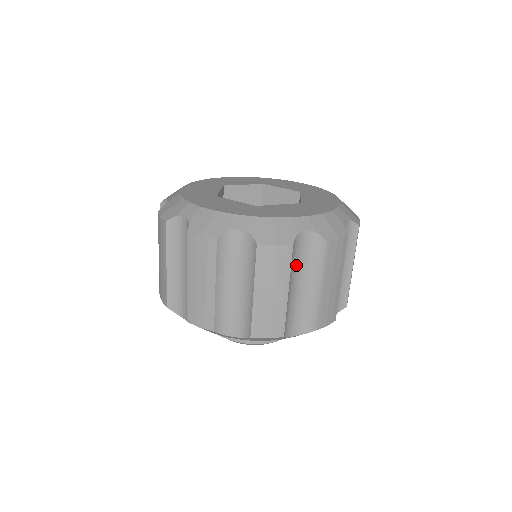
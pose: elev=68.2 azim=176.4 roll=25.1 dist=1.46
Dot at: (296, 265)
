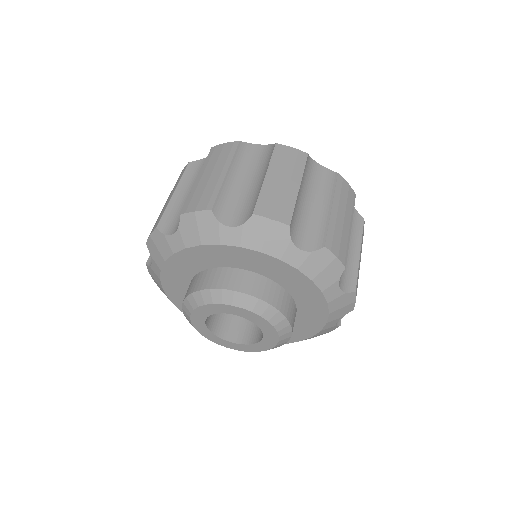
Dot at: occluded
